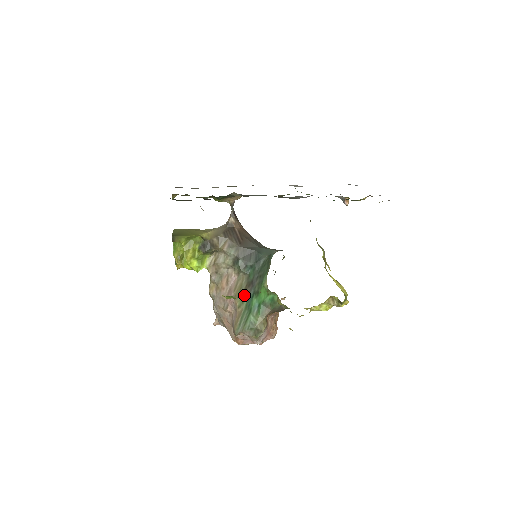
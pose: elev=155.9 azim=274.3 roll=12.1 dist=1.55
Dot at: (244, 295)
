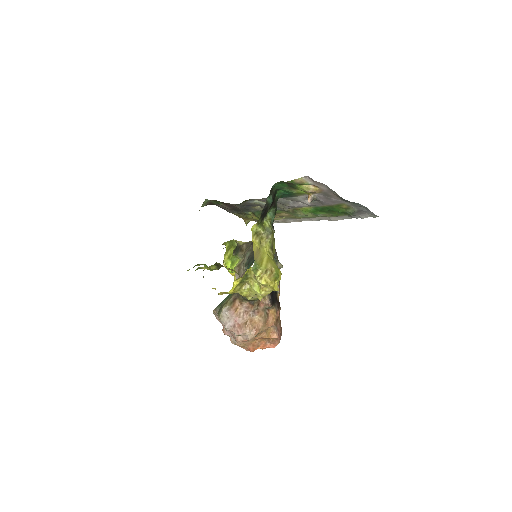
Dot at: occluded
